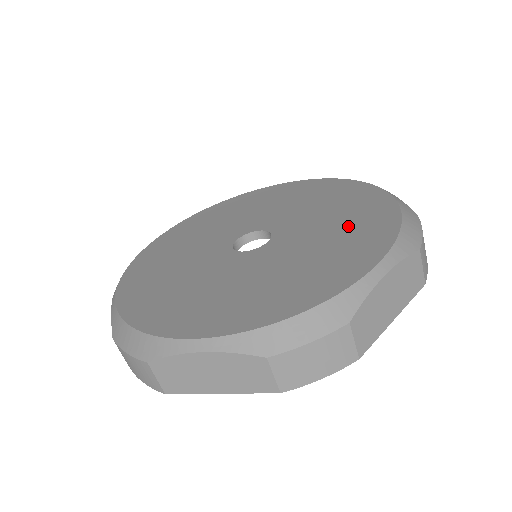
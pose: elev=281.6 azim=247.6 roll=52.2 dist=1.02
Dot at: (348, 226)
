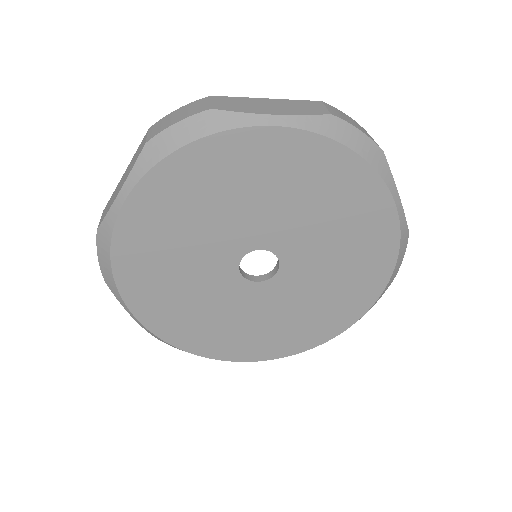
Dot at: (295, 326)
